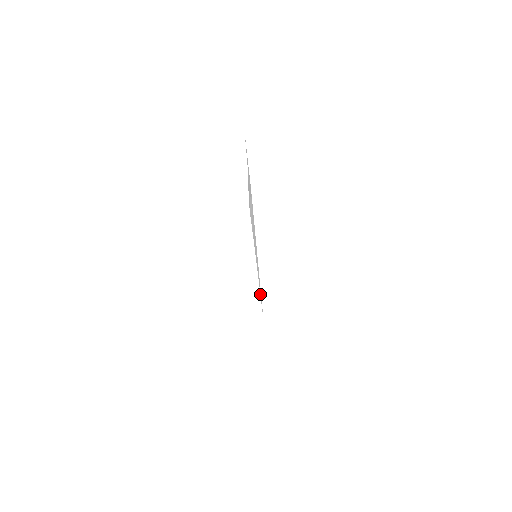
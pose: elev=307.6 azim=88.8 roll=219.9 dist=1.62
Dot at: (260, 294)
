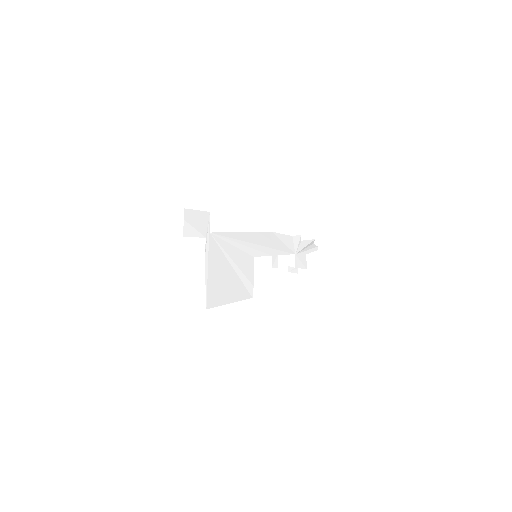
Dot at: (225, 233)
